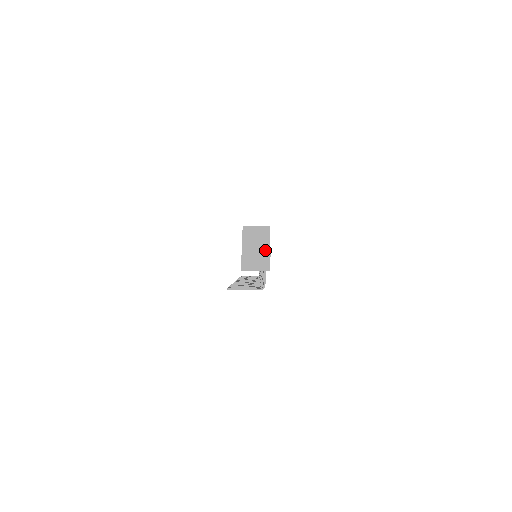
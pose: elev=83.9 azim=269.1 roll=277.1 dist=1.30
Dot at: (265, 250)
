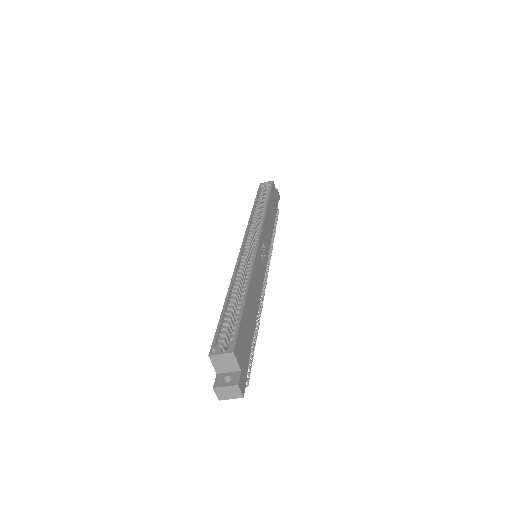
Dot at: (236, 370)
